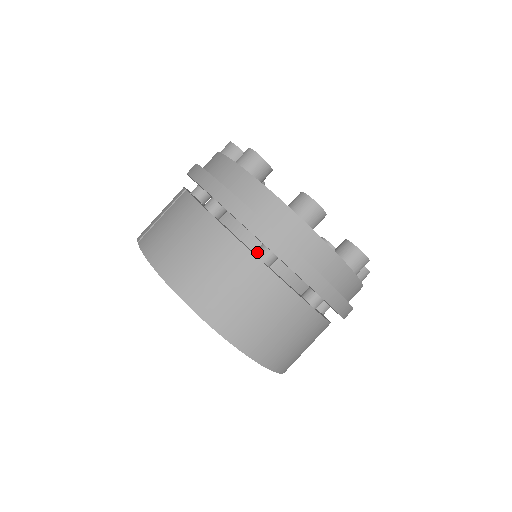
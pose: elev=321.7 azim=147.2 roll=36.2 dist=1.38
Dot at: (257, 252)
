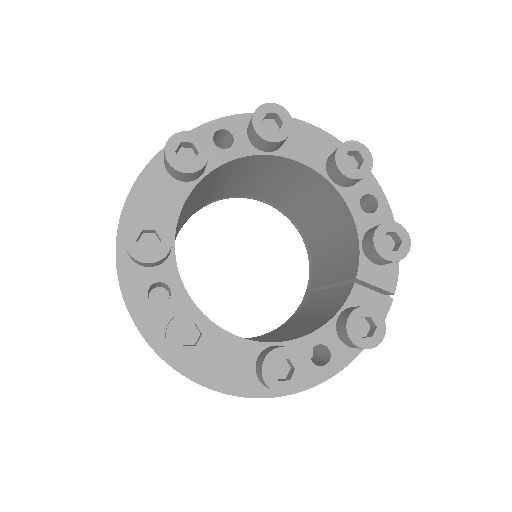
Dot at: occluded
